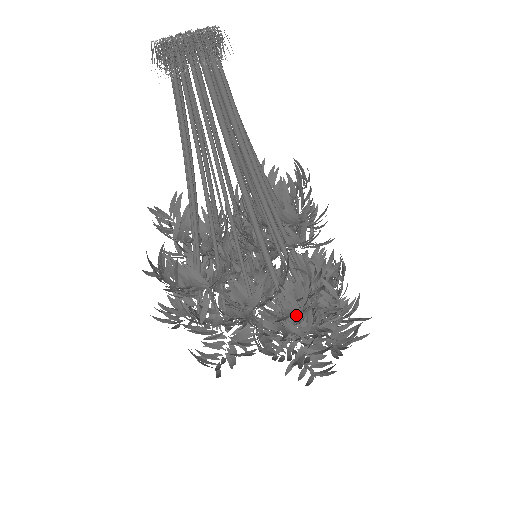
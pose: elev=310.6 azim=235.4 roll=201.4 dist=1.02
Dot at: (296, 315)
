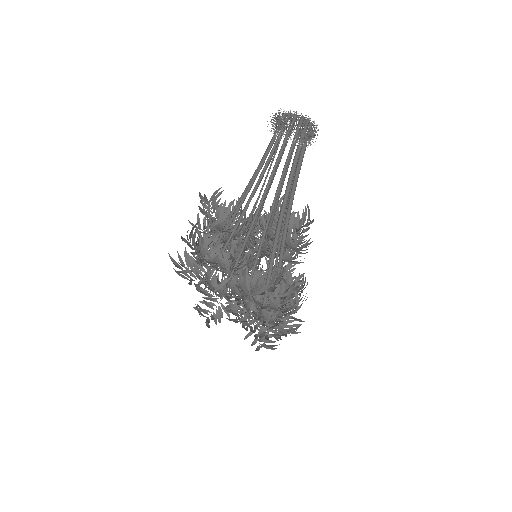
Dot at: occluded
